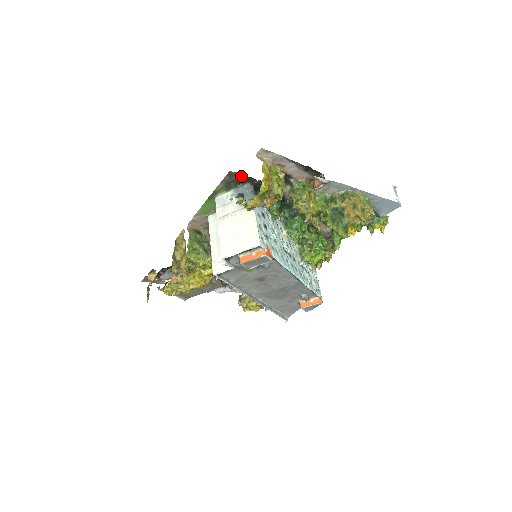
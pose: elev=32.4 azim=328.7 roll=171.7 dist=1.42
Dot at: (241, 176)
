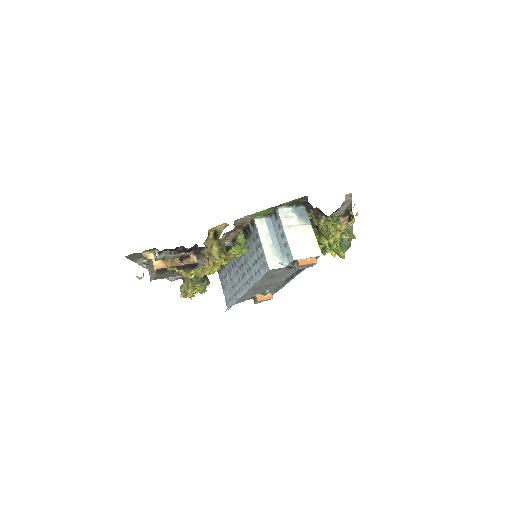
Dot at: (306, 200)
